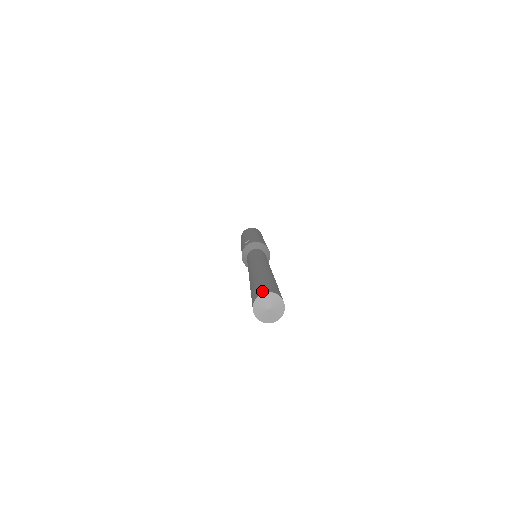
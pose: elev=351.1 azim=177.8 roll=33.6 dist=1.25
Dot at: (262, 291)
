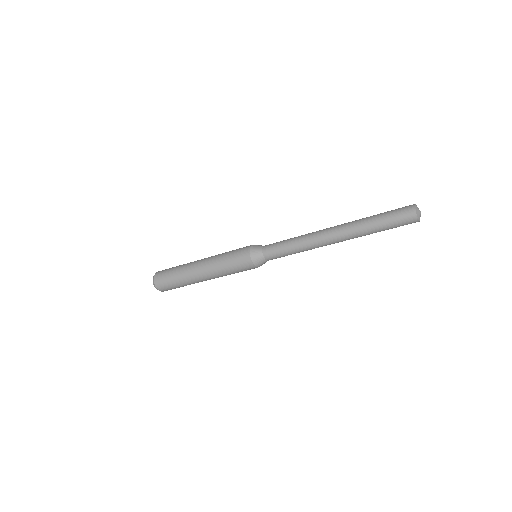
Dot at: occluded
